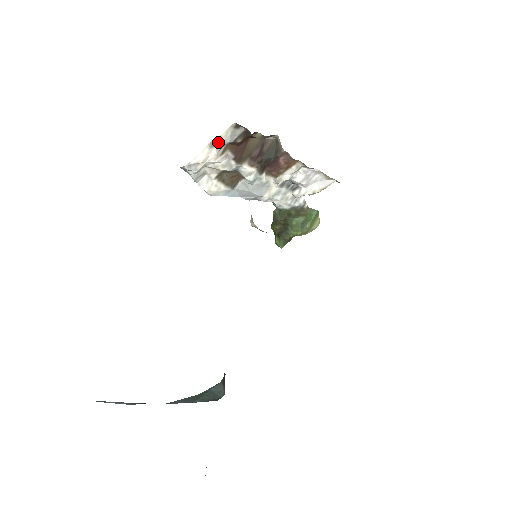
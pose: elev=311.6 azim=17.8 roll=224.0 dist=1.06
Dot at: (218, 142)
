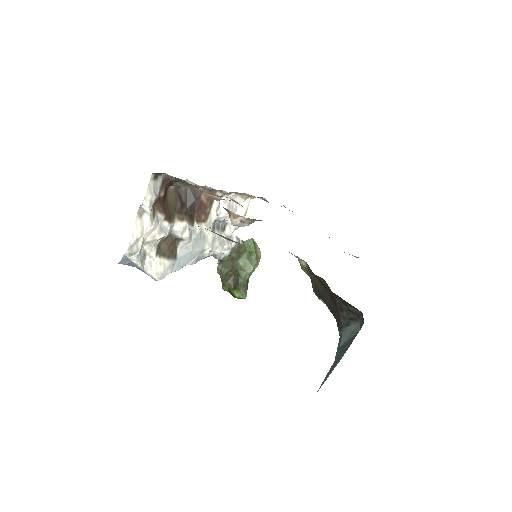
Dot at: (146, 204)
